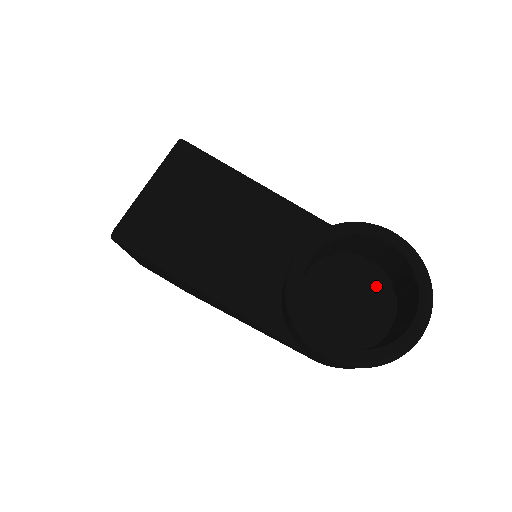
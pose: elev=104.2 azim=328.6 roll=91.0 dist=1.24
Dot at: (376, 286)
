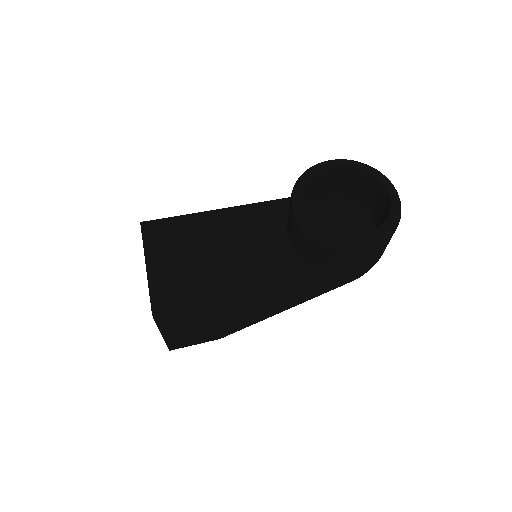
Dot at: (343, 208)
